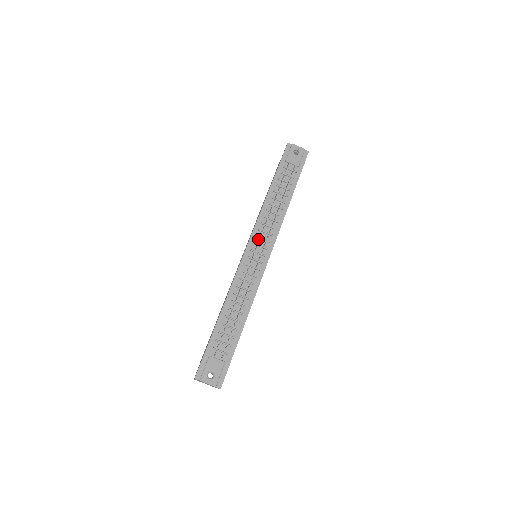
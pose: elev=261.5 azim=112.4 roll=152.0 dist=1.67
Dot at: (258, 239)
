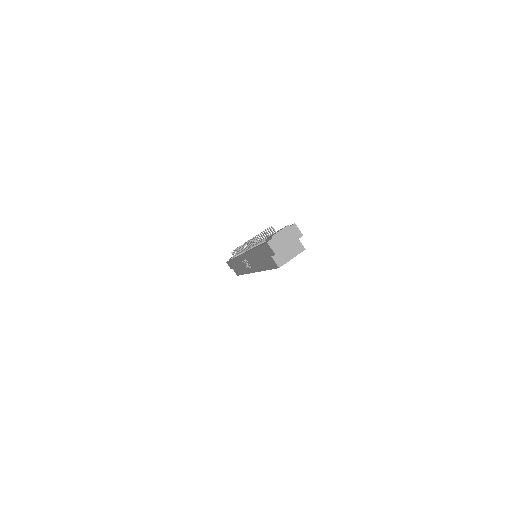
Dot at: occluded
